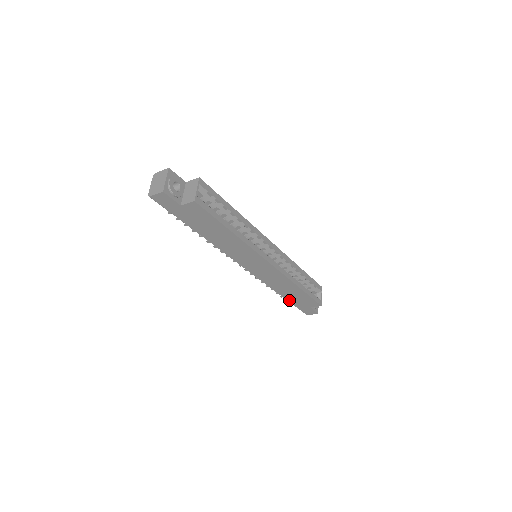
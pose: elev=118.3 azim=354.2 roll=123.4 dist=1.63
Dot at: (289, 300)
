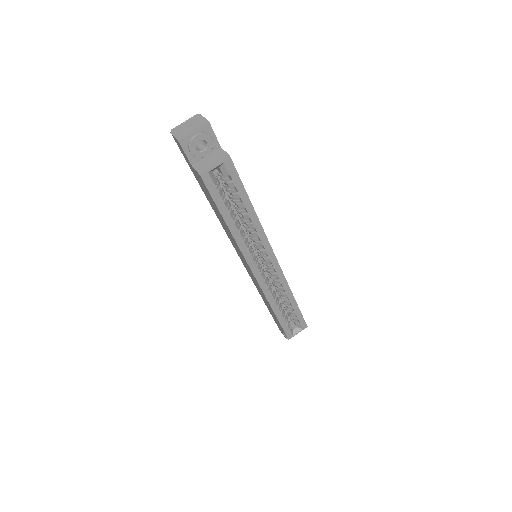
Dot at: occluded
